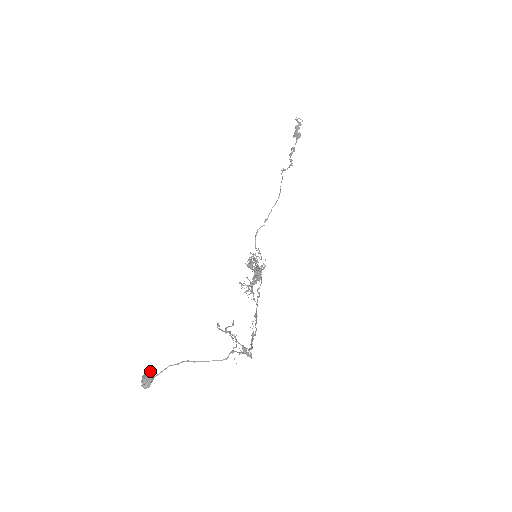
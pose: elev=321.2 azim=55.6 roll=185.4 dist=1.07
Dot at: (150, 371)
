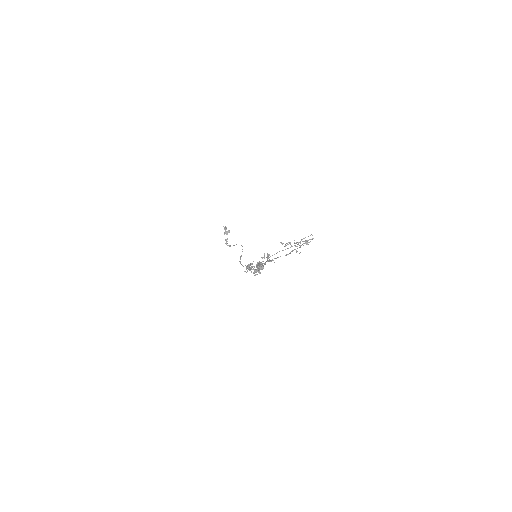
Dot at: (259, 263)
